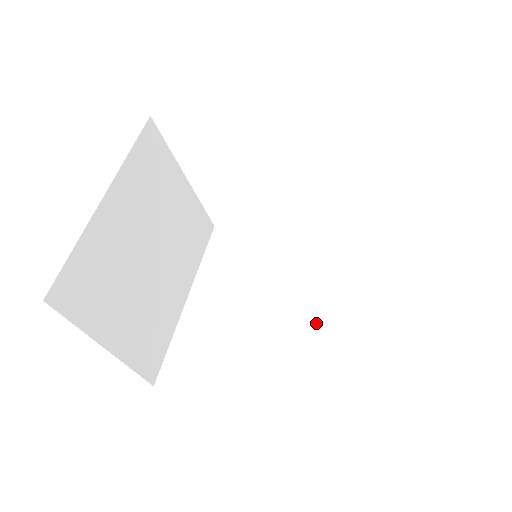
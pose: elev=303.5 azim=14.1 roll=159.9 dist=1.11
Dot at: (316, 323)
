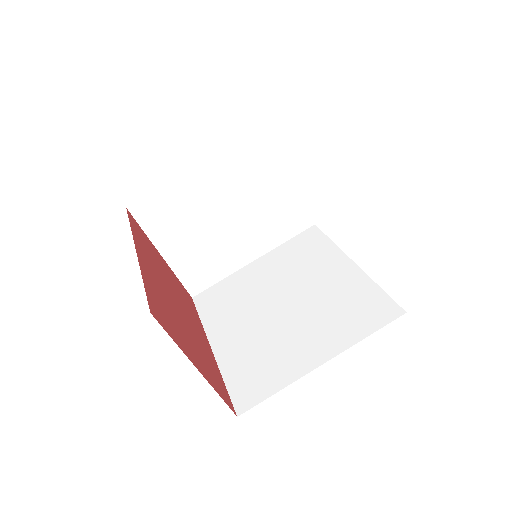
Dot at: (282, 332)
